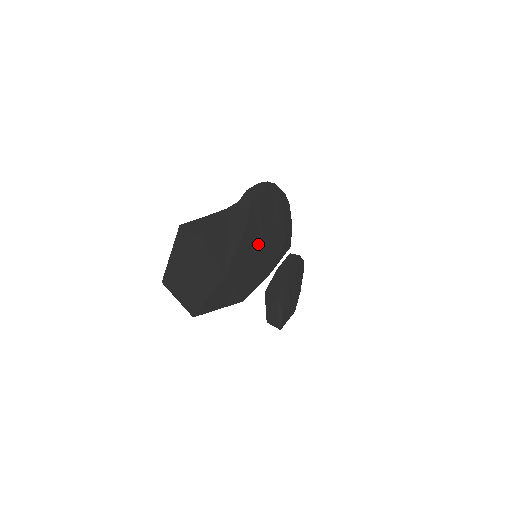
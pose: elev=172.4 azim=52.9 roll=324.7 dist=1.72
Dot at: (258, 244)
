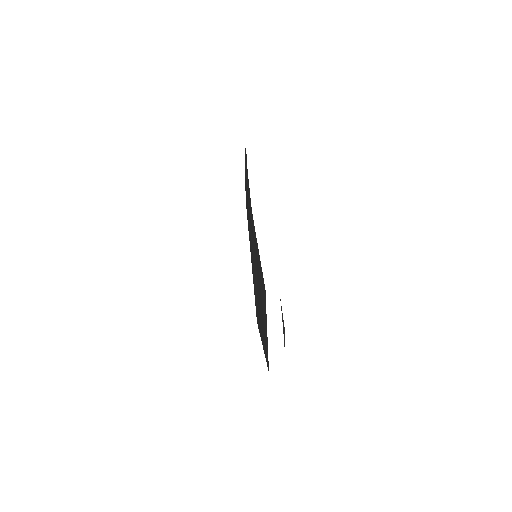
Dot at: occluded
